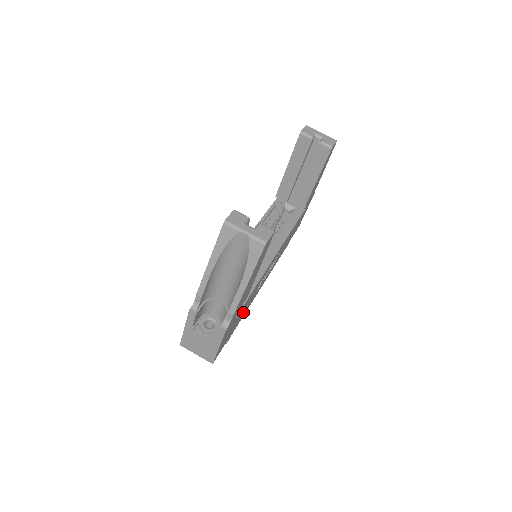
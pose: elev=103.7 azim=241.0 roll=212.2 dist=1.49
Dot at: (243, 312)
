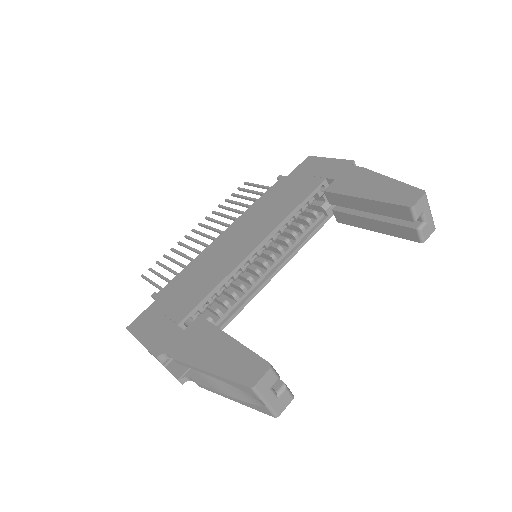
Dot at: occluded
